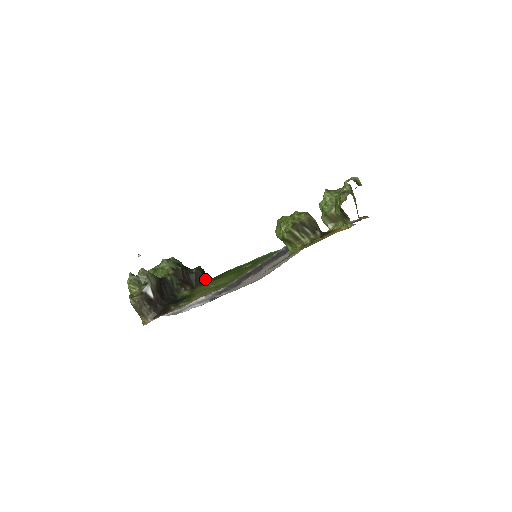
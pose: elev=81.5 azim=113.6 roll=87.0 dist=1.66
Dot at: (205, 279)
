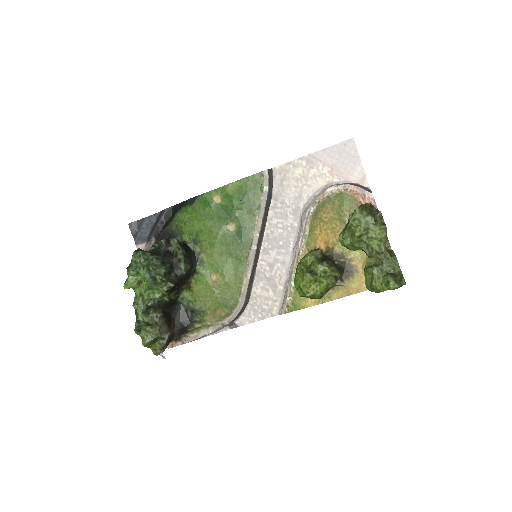
Dot at: (193, 264)
